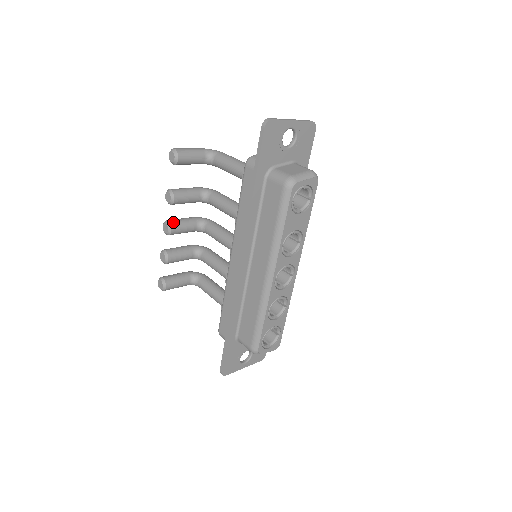
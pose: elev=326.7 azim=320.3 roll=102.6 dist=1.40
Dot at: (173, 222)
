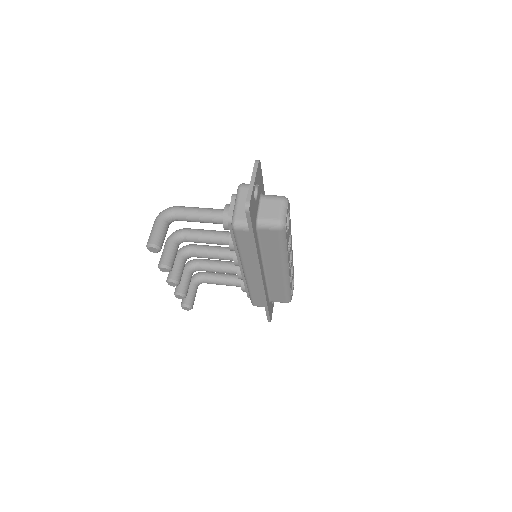
Dot at: (175, 277)
